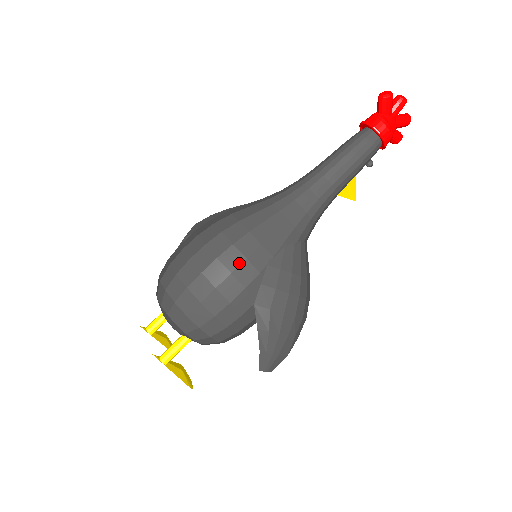
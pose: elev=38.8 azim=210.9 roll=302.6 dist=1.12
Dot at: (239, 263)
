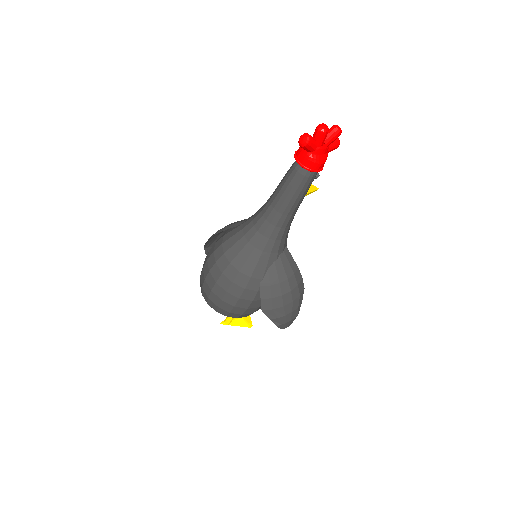
Dot at: (241, 292)
